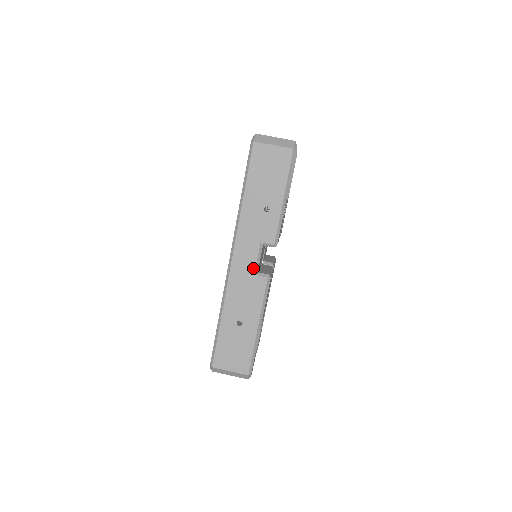
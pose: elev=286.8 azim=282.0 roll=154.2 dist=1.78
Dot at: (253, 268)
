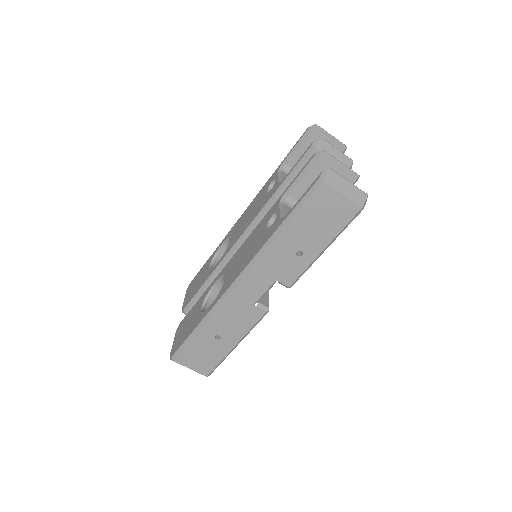
Dot at: (256, 299)
